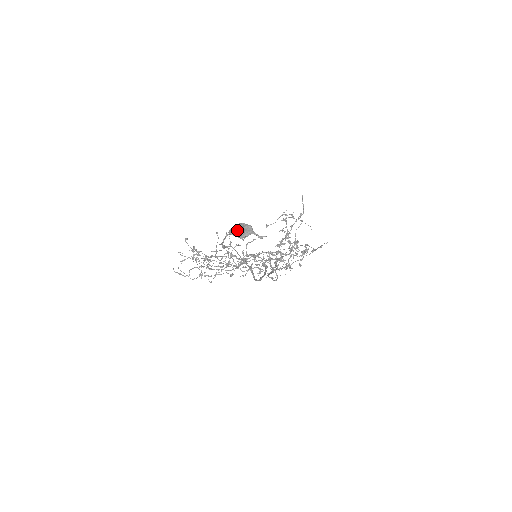
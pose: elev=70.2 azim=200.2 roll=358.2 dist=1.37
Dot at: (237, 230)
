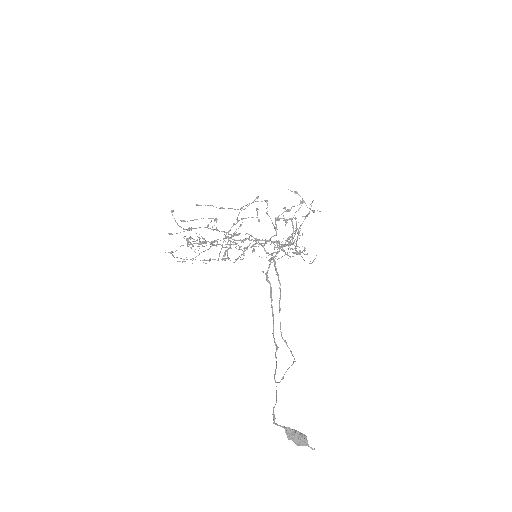
Dot at: (295, 441)
